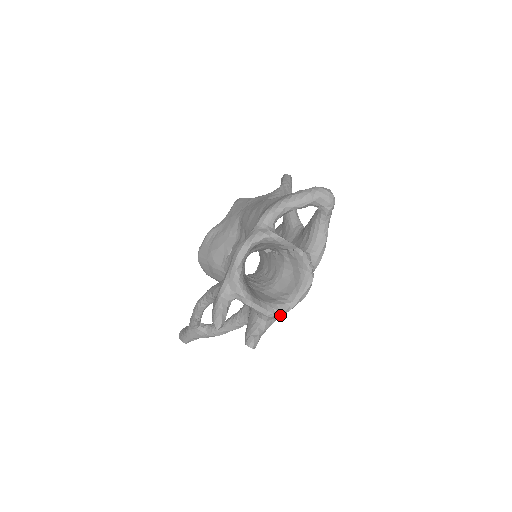
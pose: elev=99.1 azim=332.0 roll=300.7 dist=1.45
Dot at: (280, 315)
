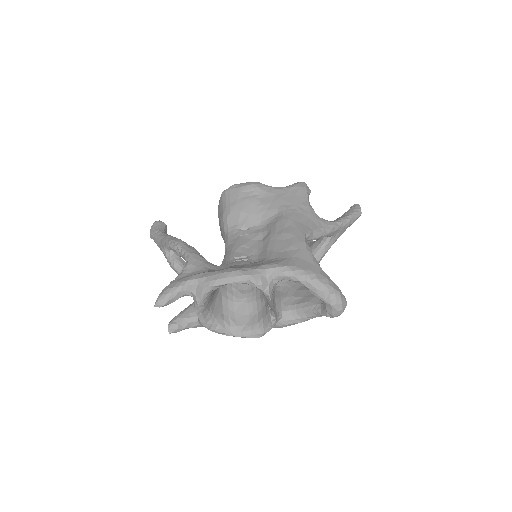
Dot at: (213, 331)
